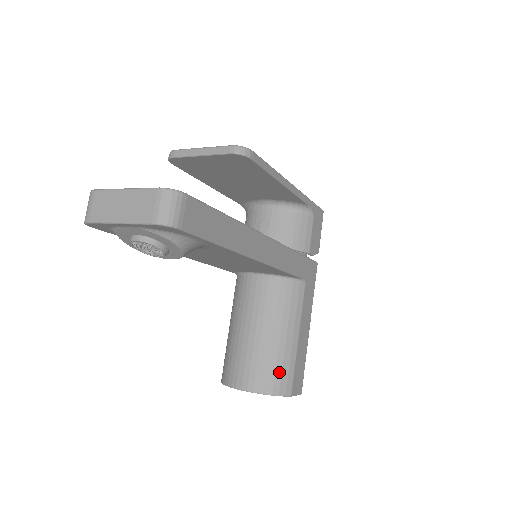
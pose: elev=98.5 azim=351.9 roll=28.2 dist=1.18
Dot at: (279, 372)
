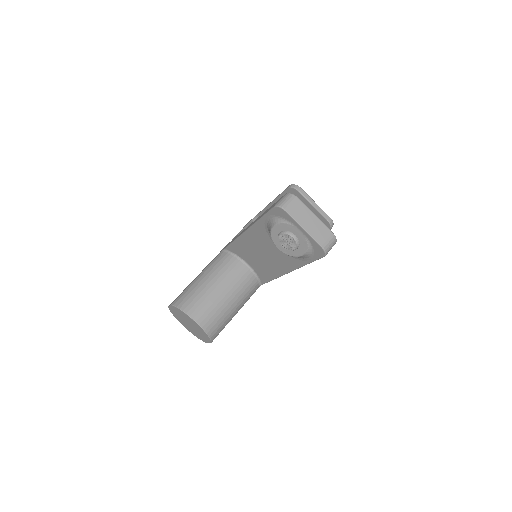
Dot at: (220, 326)
